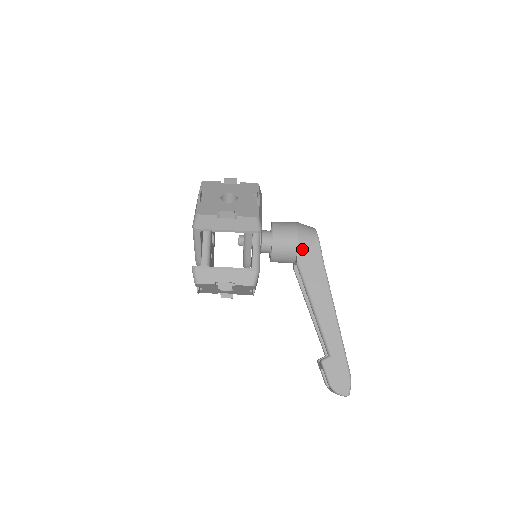
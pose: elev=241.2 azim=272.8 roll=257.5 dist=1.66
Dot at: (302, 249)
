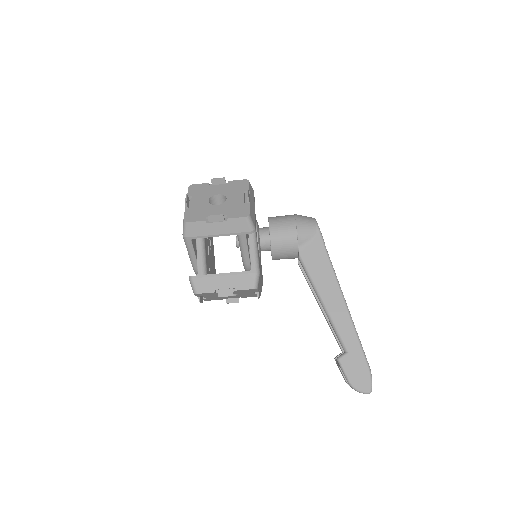
Dot at: (303, 243)
